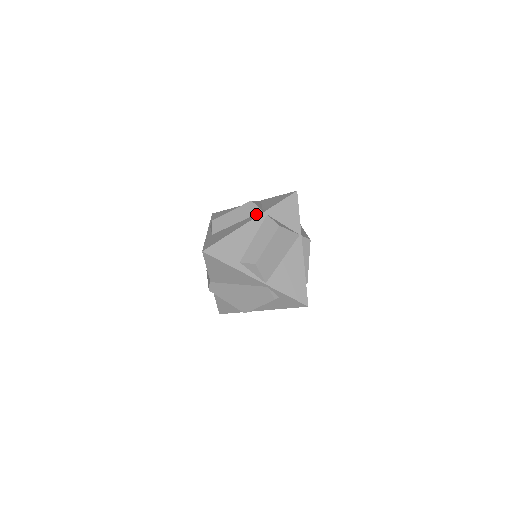
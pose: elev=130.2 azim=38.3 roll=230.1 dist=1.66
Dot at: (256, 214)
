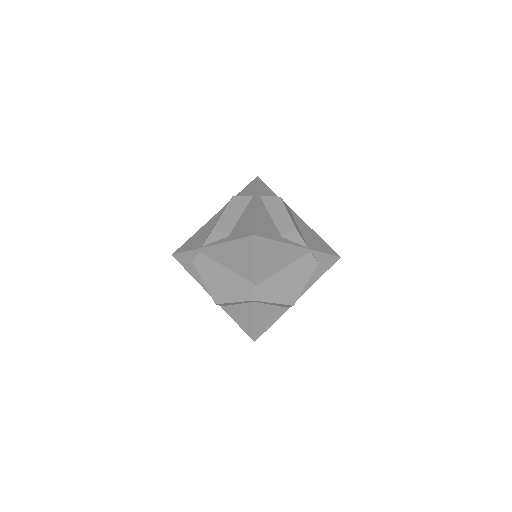
Dot at: (250, 200)
